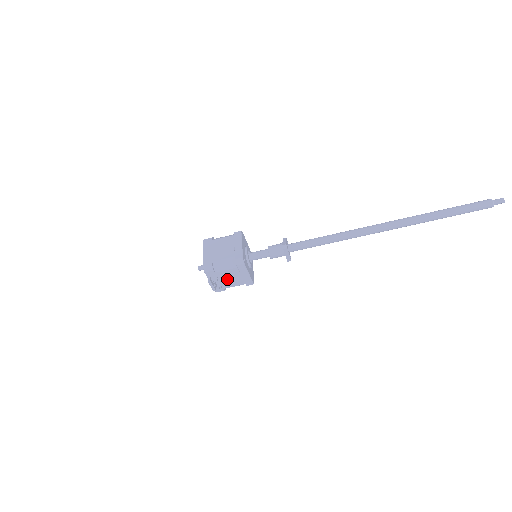
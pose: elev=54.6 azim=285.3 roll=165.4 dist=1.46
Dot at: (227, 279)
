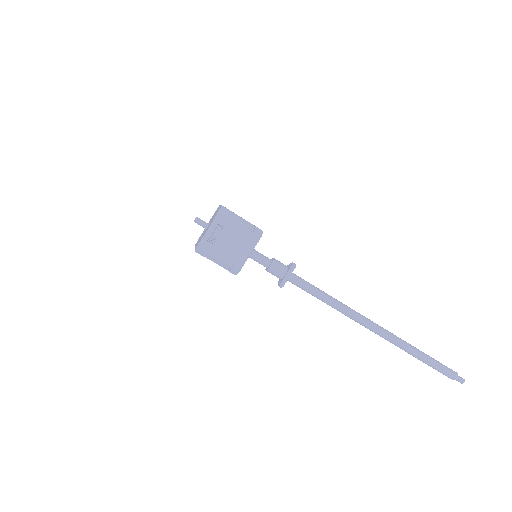
Dot at: (227, 240)
